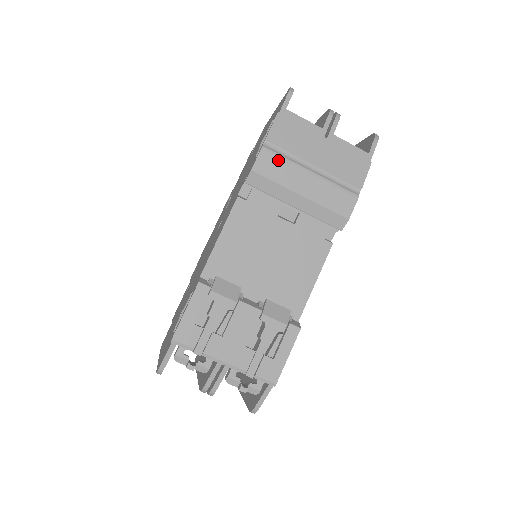
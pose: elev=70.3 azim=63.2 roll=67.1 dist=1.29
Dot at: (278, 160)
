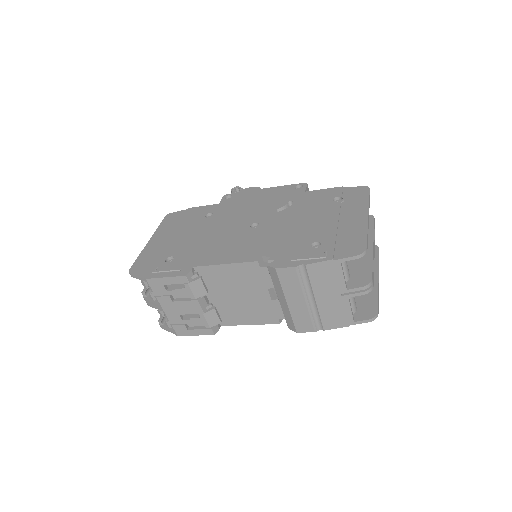
Dot at: (296, 280)
